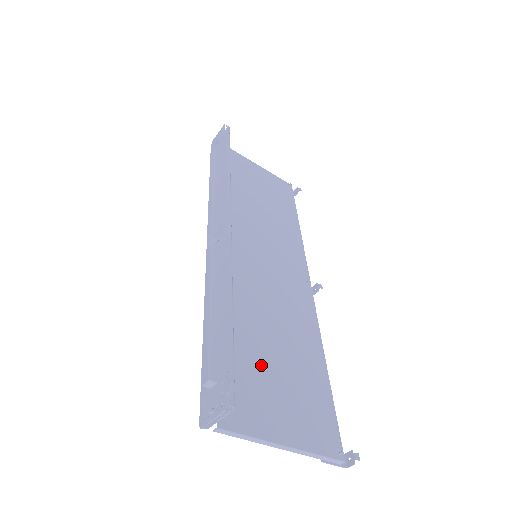
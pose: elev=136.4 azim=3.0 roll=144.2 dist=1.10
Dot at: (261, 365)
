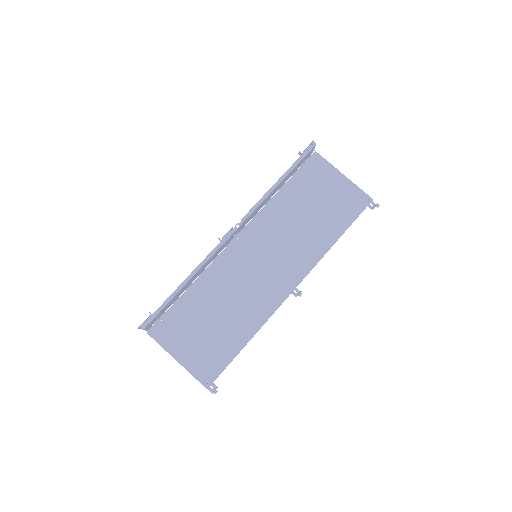
Dot at: (197, 319)
